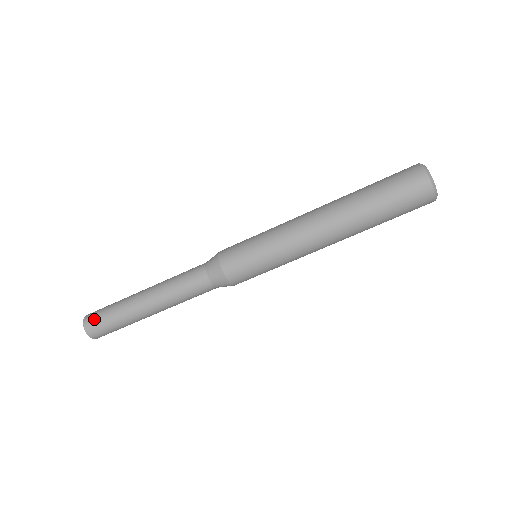
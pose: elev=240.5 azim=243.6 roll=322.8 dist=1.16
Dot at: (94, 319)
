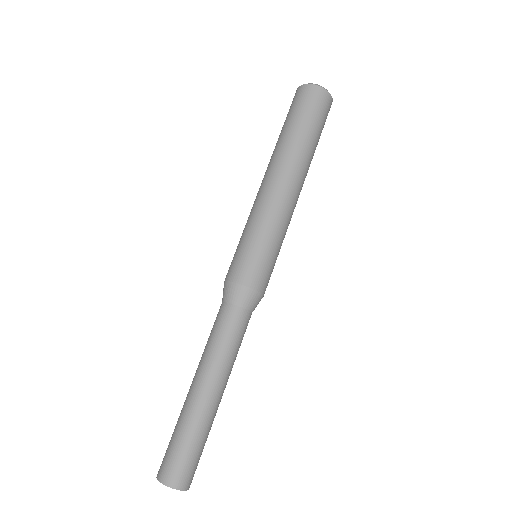
Dot at: (178, 469)
